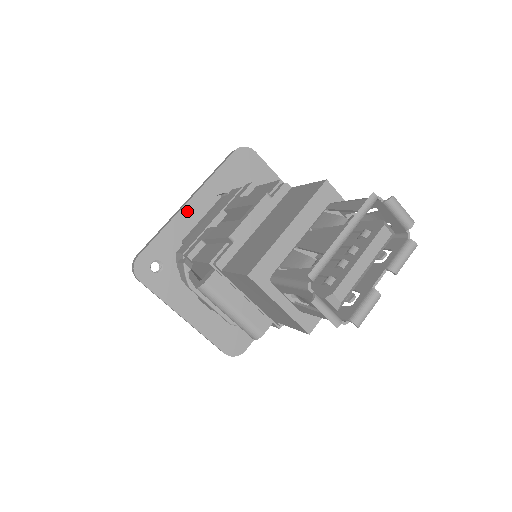
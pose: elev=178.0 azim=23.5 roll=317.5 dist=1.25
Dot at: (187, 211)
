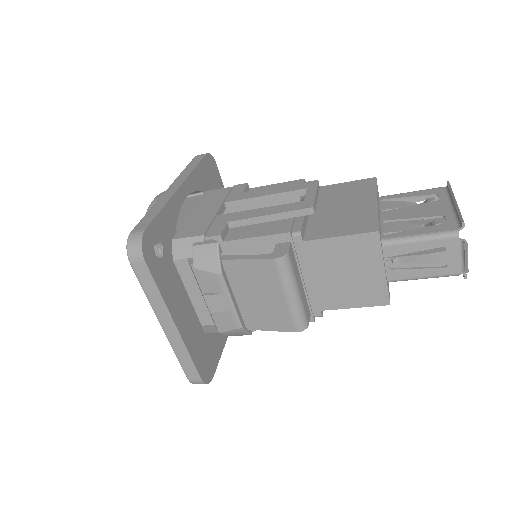
Dot at: (180, 196)
